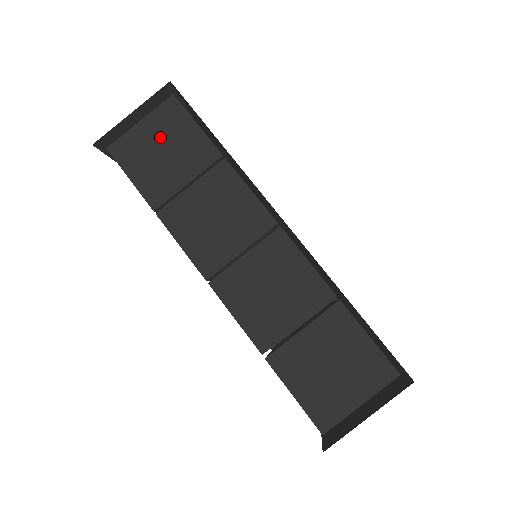
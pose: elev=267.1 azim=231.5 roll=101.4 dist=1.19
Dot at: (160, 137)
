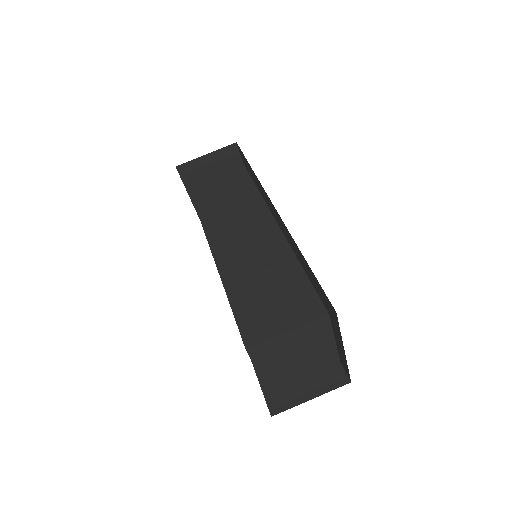
Dot at: (218, 169)
